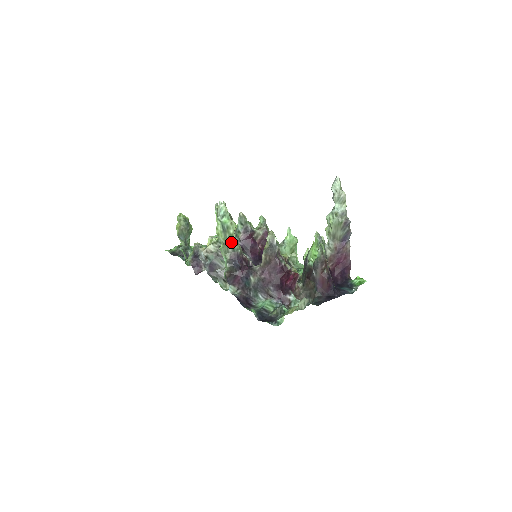
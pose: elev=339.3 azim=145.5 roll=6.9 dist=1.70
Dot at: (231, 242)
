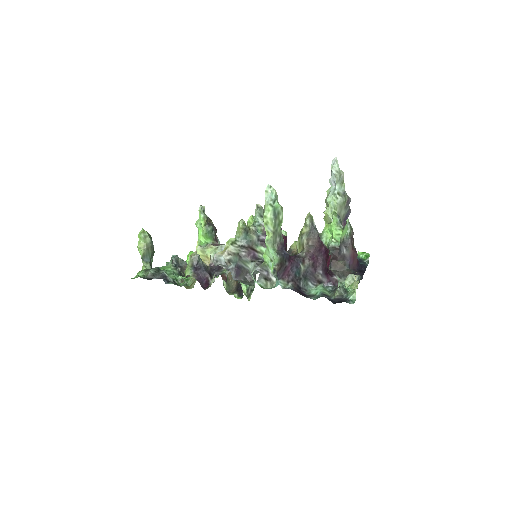
Dot at: (279, 230)
